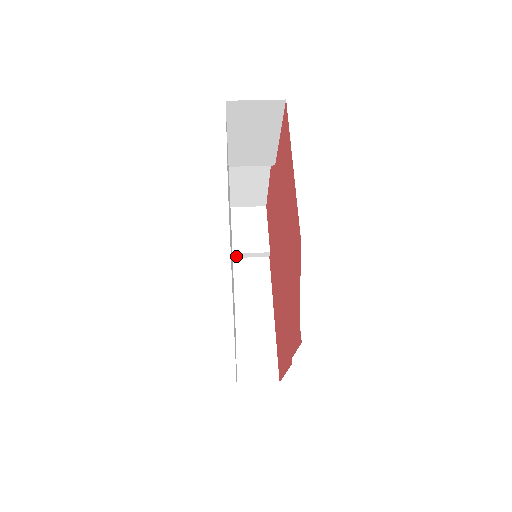
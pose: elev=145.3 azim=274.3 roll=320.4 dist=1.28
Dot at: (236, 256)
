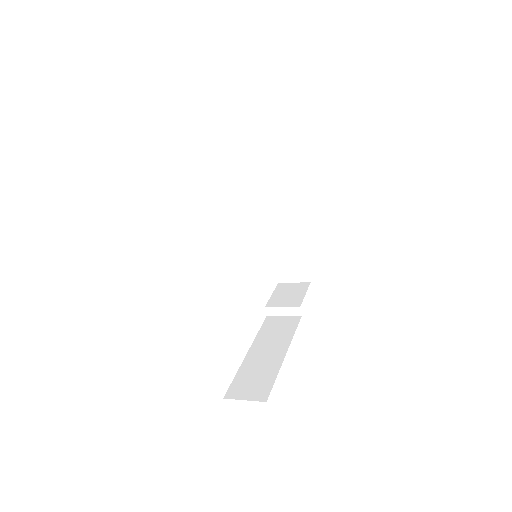
Dot at: (271, 313)
